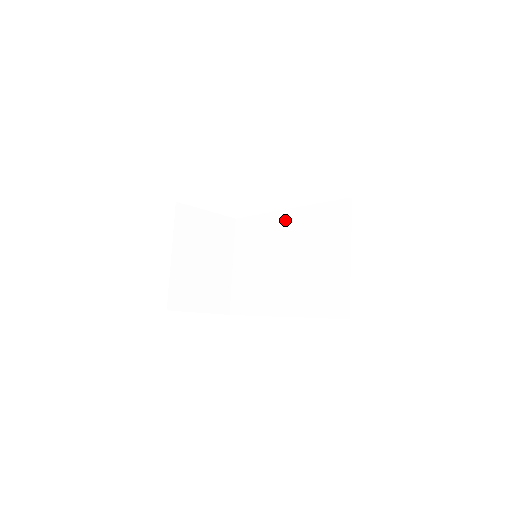
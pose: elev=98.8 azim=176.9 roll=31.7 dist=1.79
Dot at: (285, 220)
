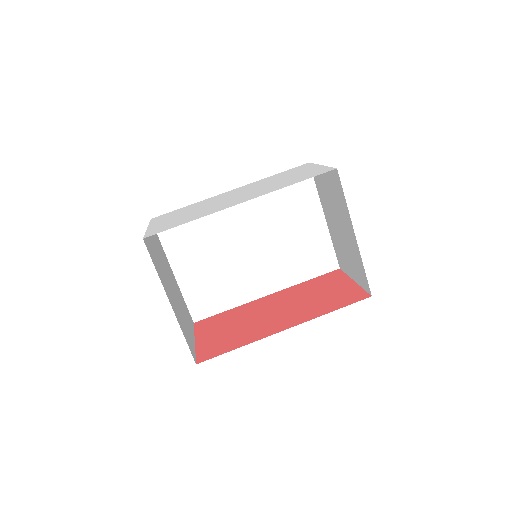
Dot at: occluded
